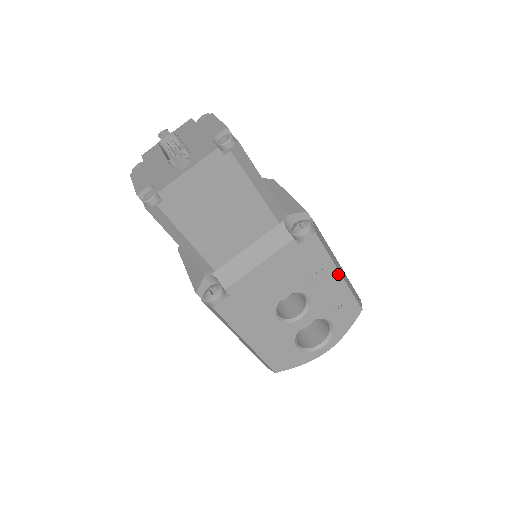
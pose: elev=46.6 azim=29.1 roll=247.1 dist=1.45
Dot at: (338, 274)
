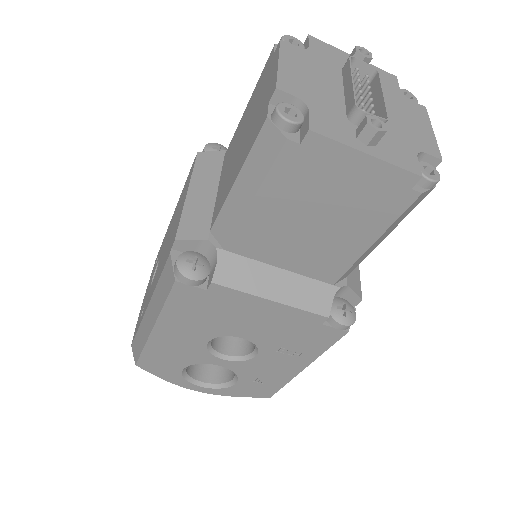
Dot at: (303, 367)
